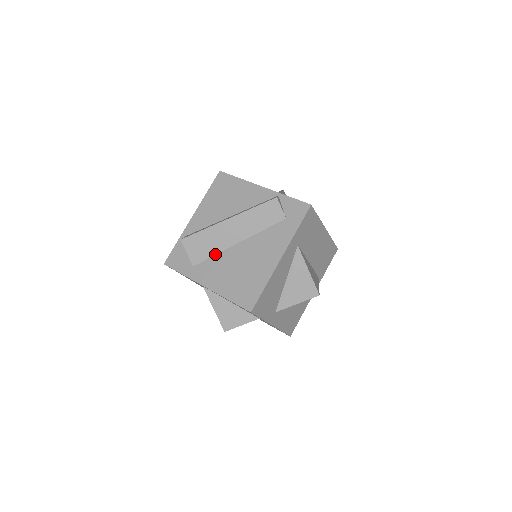
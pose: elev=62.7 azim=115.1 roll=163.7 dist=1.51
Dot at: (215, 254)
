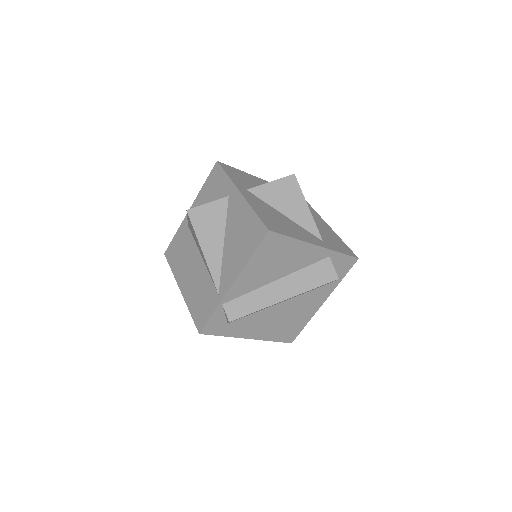
Dot at: occluded
